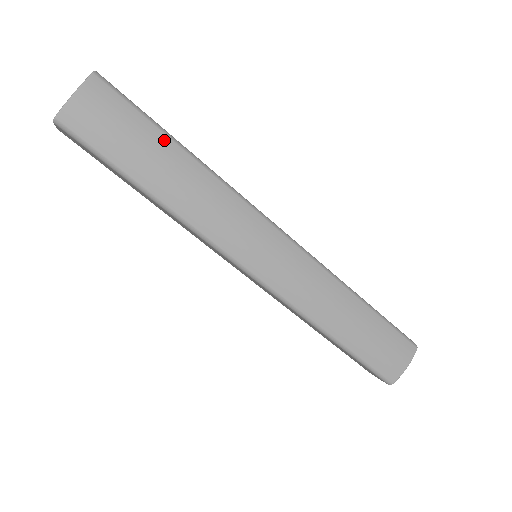
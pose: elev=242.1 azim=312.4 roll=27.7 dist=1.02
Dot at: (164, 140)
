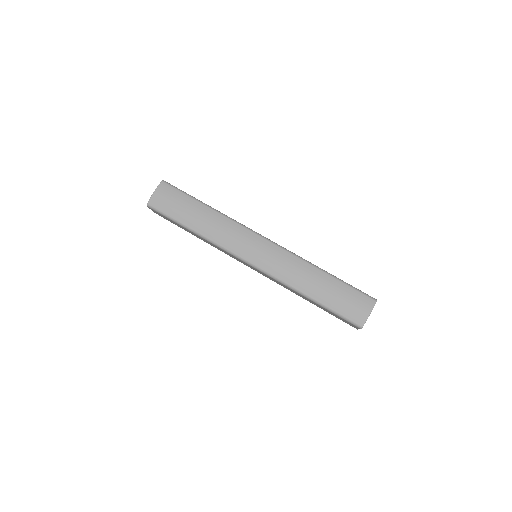
Dot at: (196, 203)
